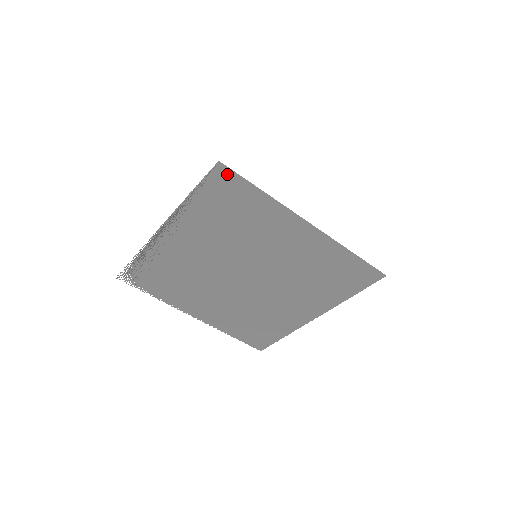
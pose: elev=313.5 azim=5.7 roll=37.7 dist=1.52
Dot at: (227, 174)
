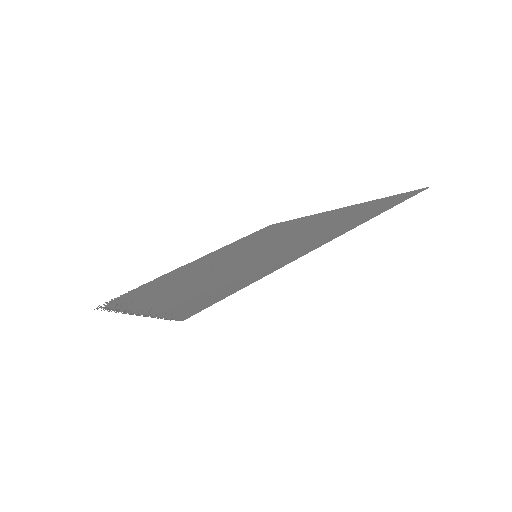
Dot at: (198, 309)
